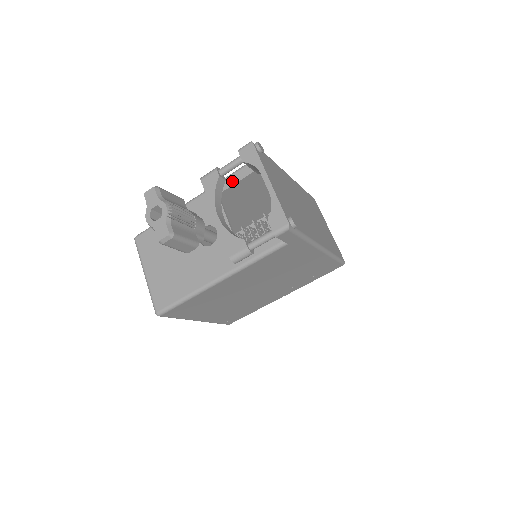
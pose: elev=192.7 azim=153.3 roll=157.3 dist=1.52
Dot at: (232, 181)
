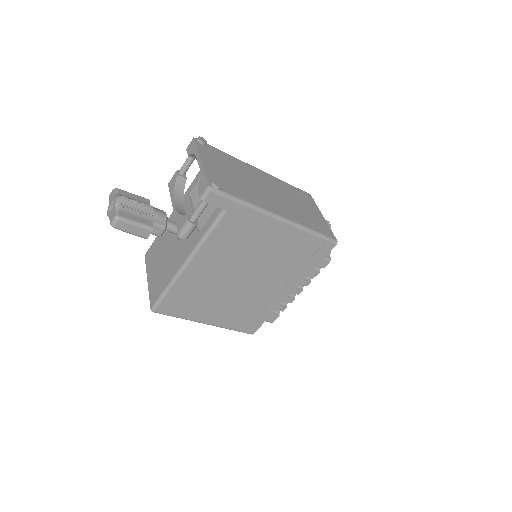
Dot at: (196, 180)
